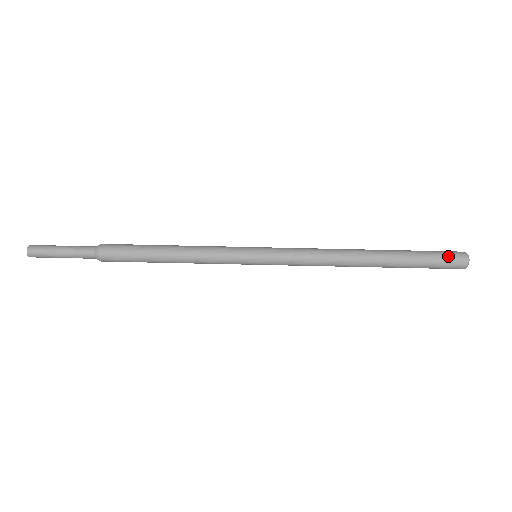
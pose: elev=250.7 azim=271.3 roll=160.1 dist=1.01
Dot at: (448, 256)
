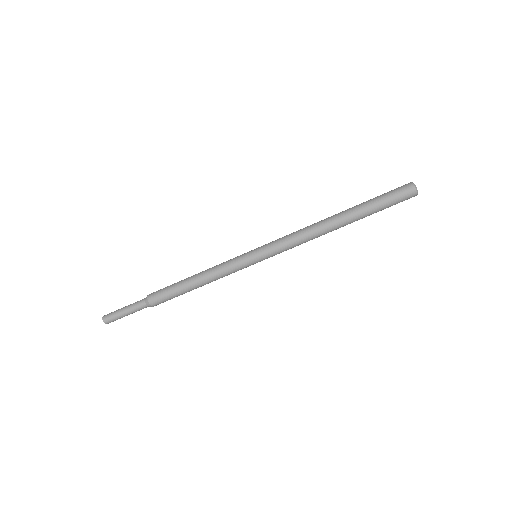
Dot at: (400, 198)
